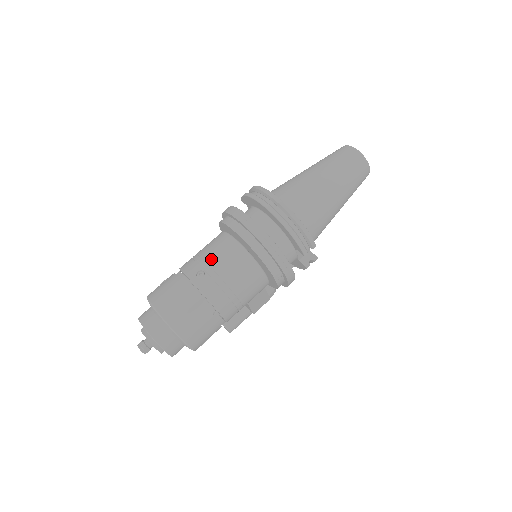
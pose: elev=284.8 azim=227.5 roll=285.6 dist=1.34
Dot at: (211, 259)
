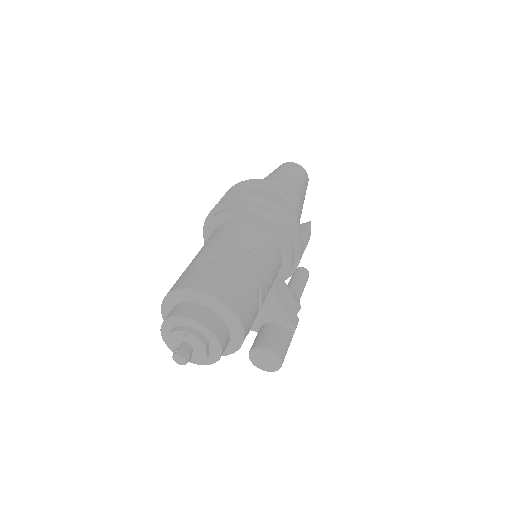
Dot at: (210, 241)
